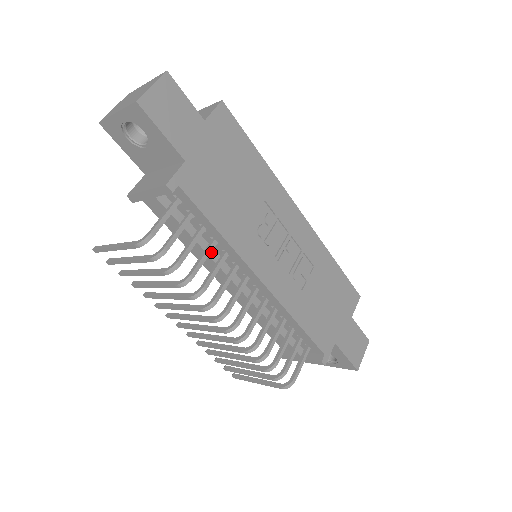
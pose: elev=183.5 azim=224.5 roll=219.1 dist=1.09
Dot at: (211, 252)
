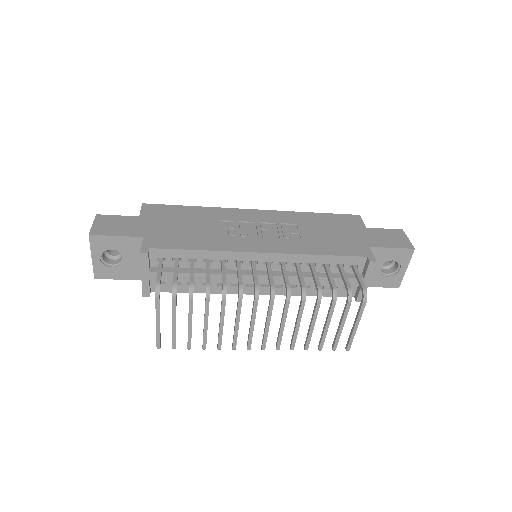
Dot at: (216, 271)
